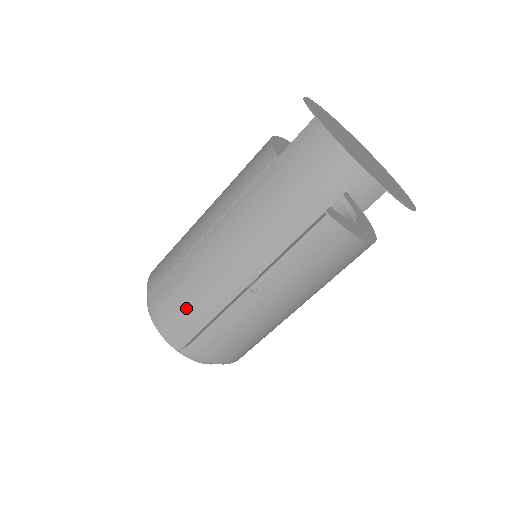
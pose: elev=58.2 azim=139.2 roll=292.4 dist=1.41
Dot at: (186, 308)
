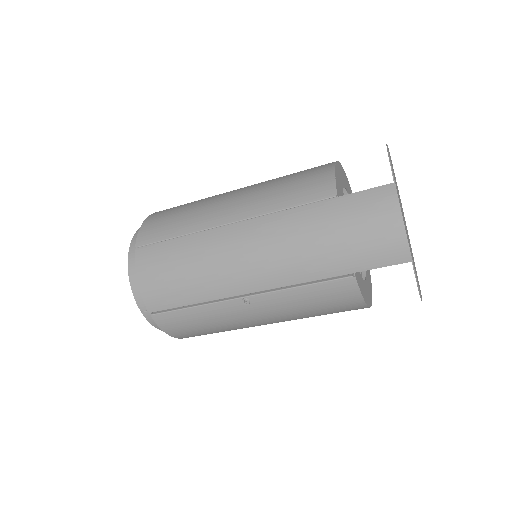
Dot at: (172, 282)
